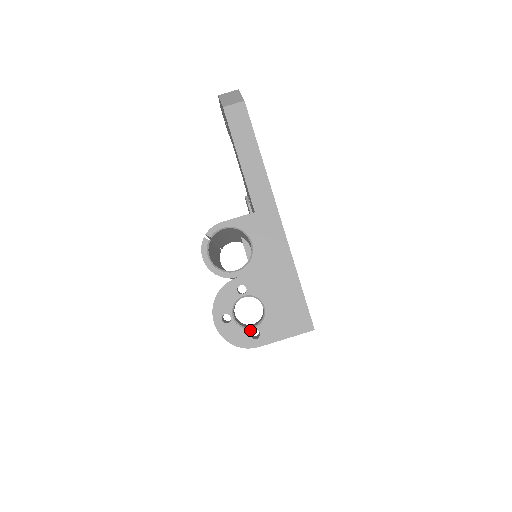
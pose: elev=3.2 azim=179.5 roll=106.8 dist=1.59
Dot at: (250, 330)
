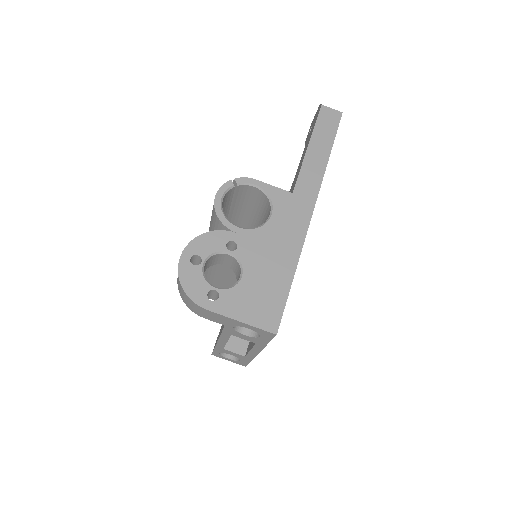
Dot at: (211, 287)
